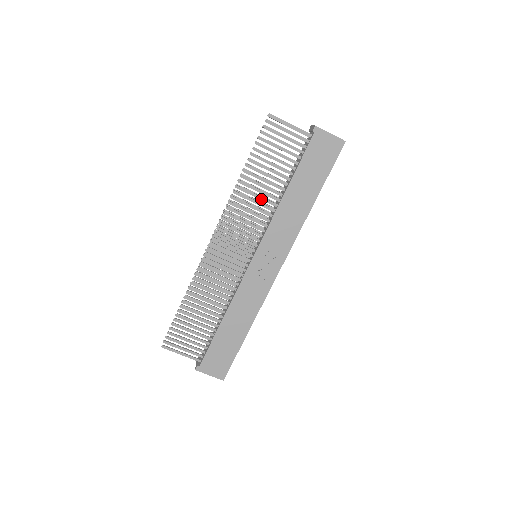
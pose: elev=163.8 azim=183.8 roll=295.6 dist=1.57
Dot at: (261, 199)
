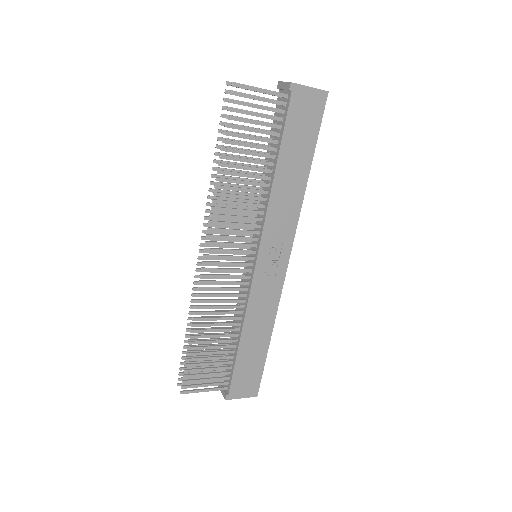
Dot at: (248, 191)
